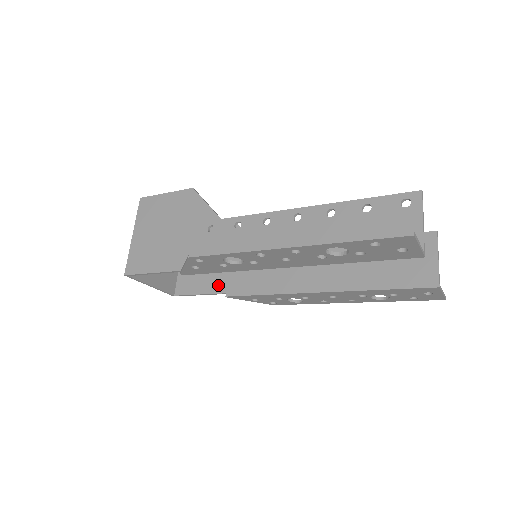
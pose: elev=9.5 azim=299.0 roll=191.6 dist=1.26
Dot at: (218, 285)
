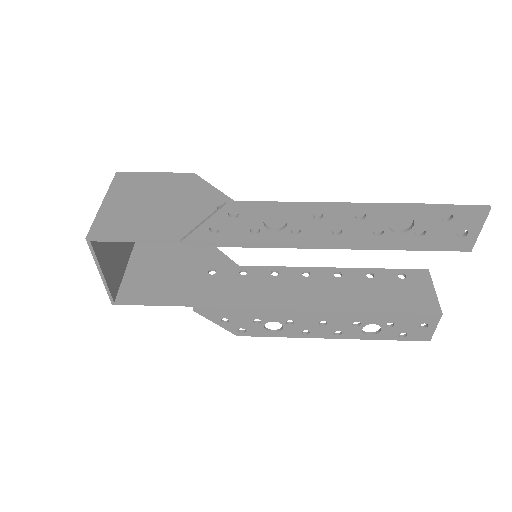
Dot at: (182, 295)
